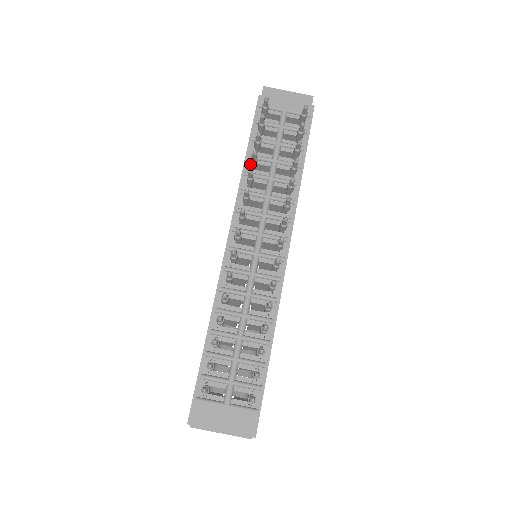
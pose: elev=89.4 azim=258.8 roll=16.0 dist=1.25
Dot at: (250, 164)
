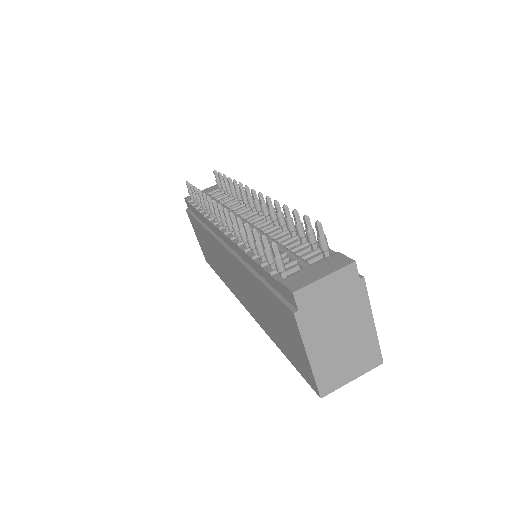
Dot at: (203, 209)
